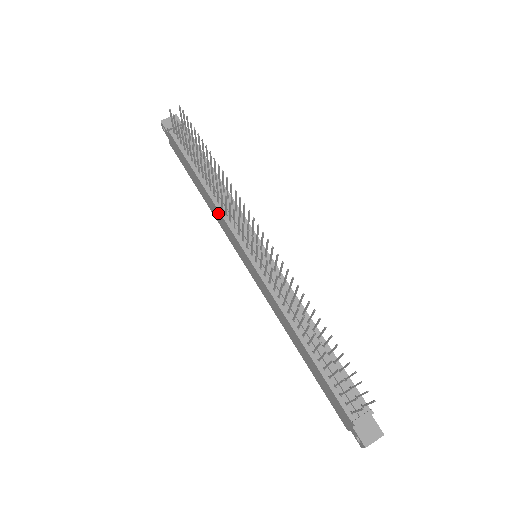
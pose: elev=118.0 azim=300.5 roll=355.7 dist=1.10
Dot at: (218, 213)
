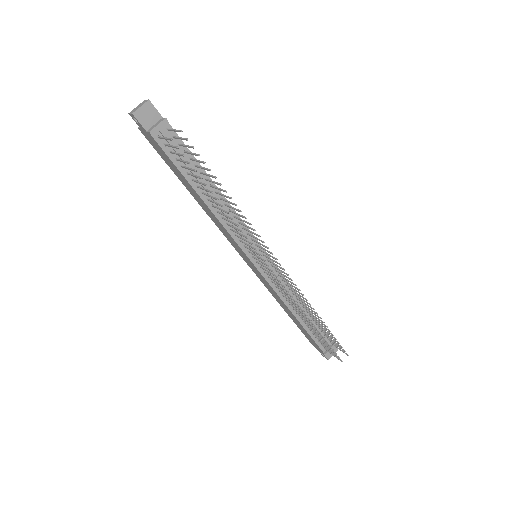
Dot at: (220, 225)
